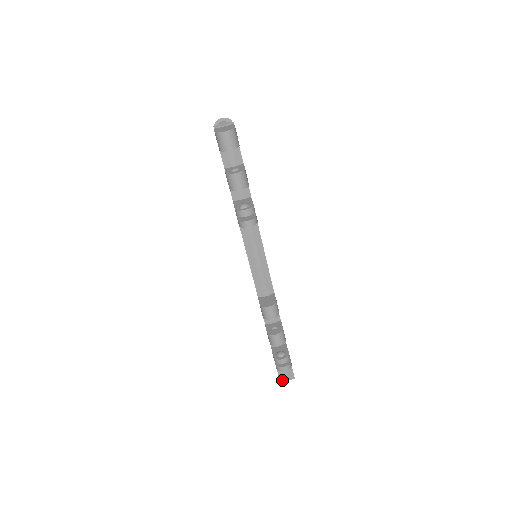
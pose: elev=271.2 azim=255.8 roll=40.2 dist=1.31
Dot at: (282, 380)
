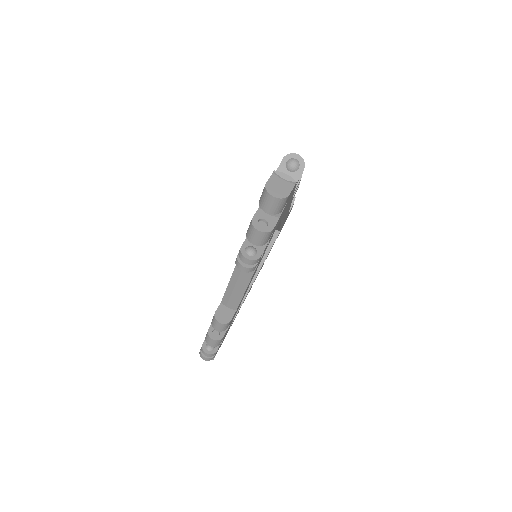
Dot at: occluded
